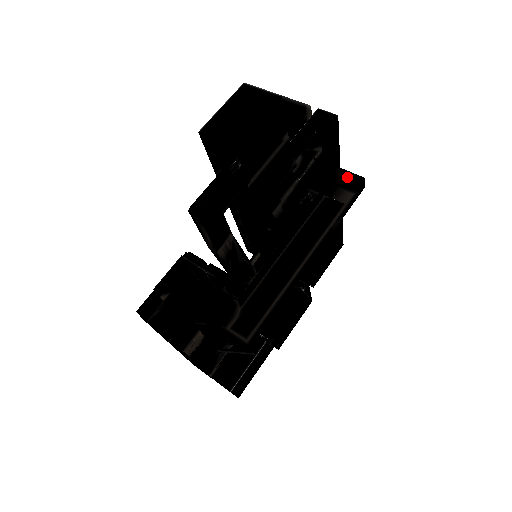
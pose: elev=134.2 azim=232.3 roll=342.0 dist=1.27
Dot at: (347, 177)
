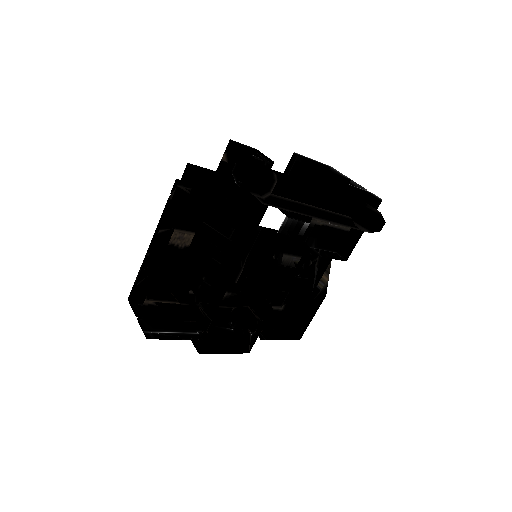
Dot at: (371, 222)
